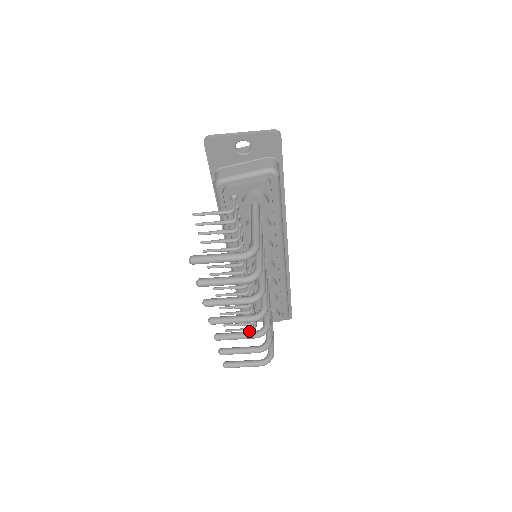
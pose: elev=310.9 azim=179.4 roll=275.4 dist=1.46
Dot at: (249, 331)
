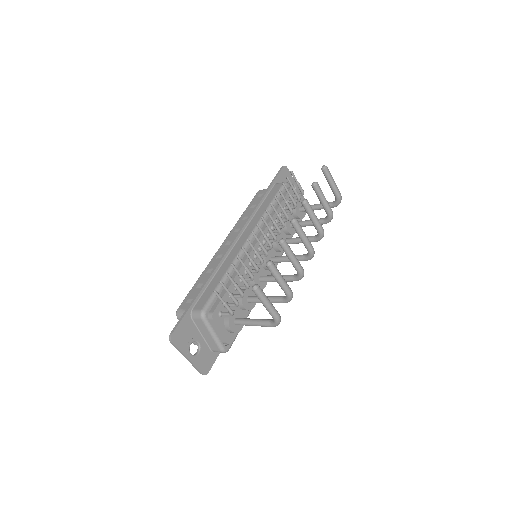
Dot at: occluded
